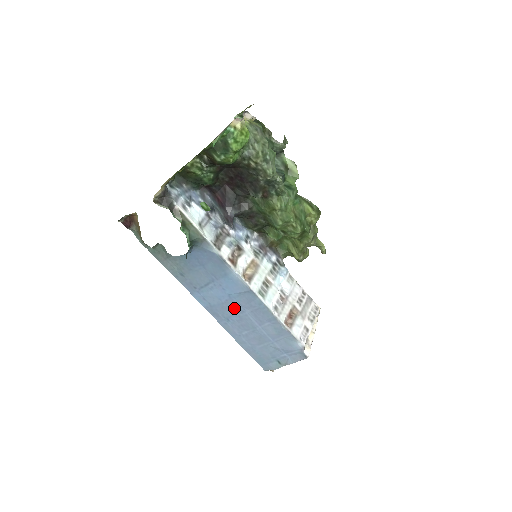
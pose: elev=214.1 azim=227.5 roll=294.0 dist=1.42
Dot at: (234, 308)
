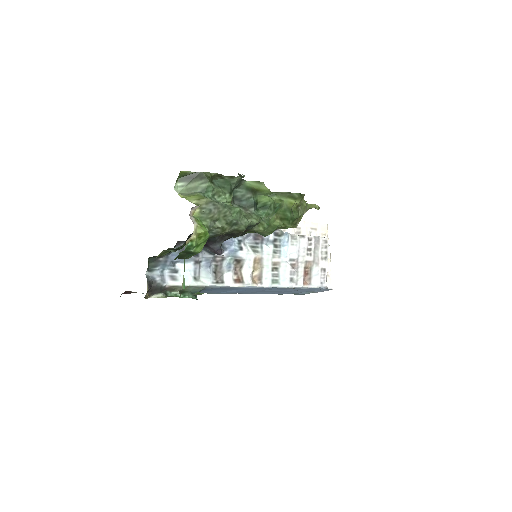
Dot at: (254, 291)
